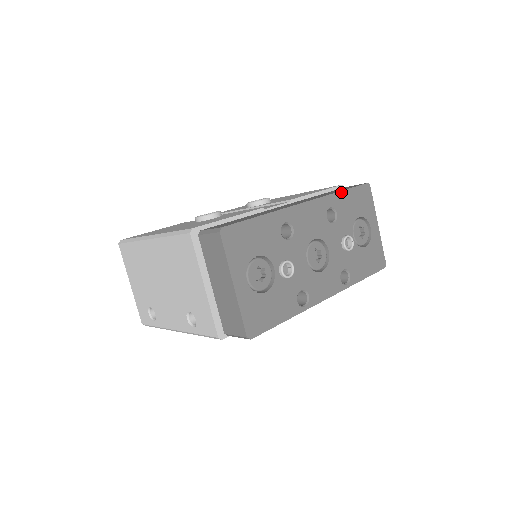
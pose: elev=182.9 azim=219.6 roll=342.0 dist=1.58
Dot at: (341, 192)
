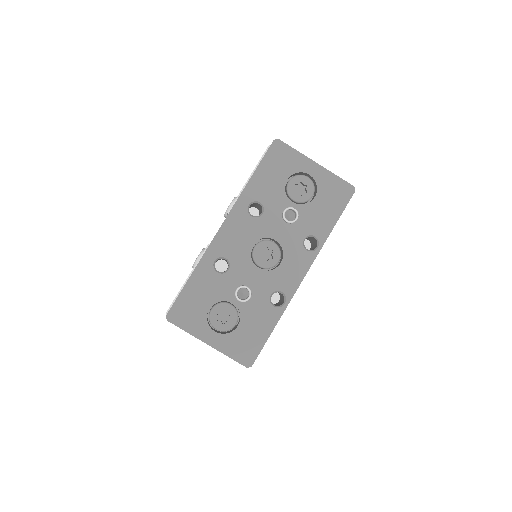
Dot at: (250, 180)
